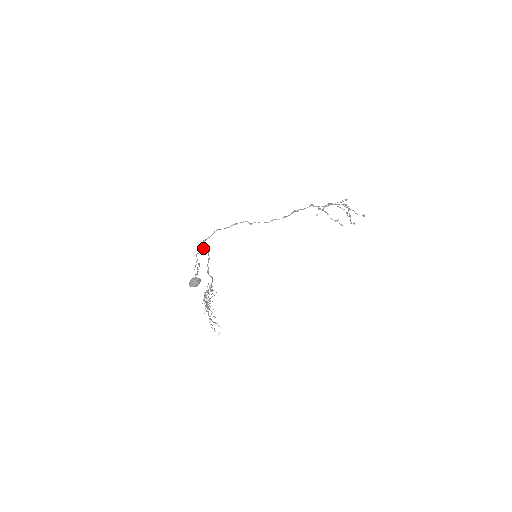
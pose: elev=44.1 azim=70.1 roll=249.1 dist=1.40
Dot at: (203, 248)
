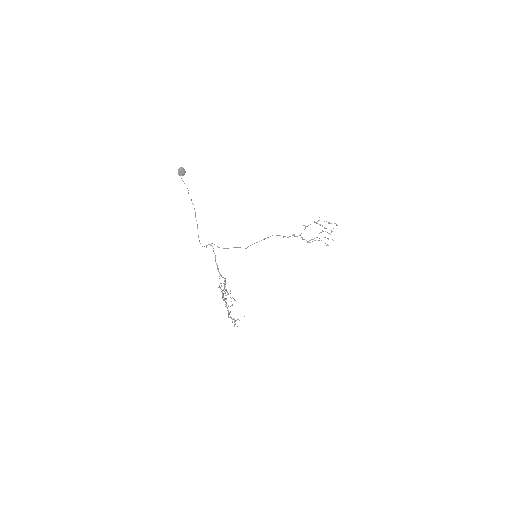
Dot at: (207, 245)
